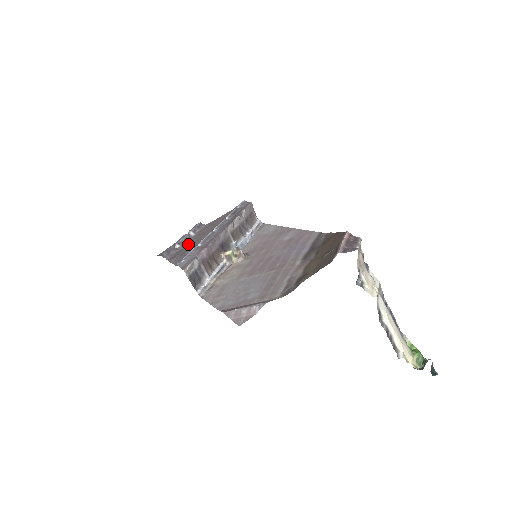
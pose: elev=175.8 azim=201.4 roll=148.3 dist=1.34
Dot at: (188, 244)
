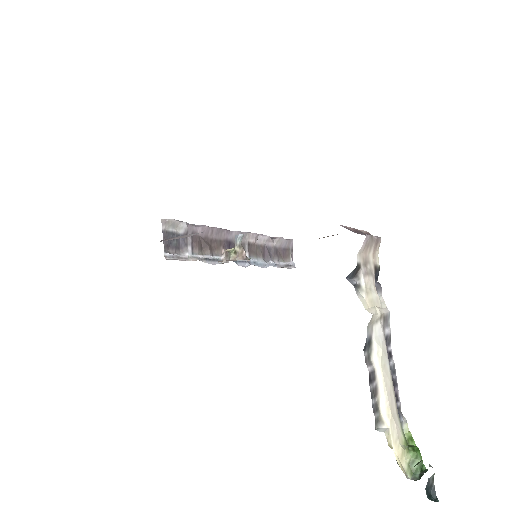
Dot at: occluded
